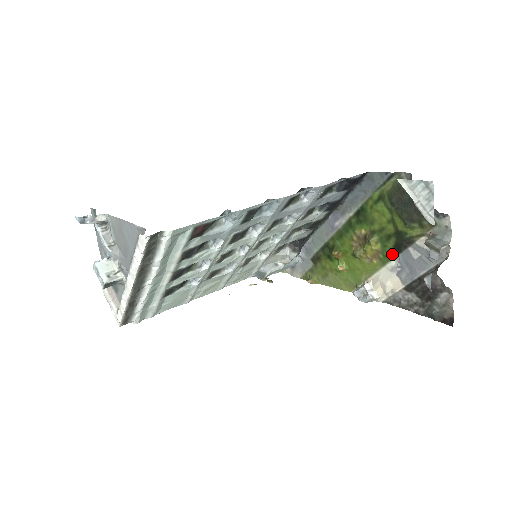
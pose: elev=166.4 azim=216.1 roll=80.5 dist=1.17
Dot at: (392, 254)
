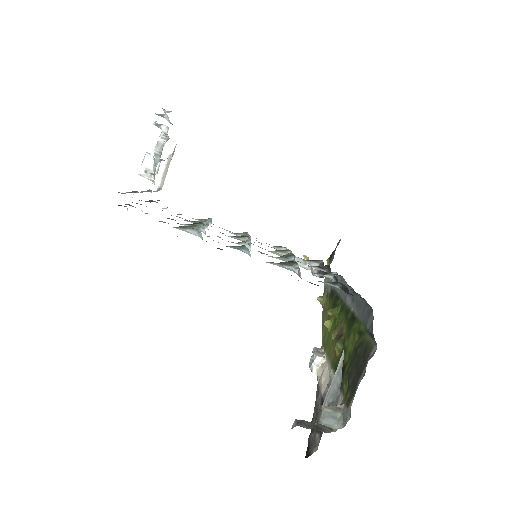
Dot at: occluded
